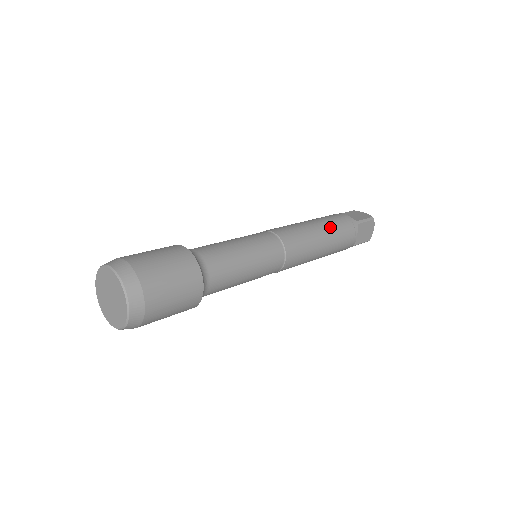
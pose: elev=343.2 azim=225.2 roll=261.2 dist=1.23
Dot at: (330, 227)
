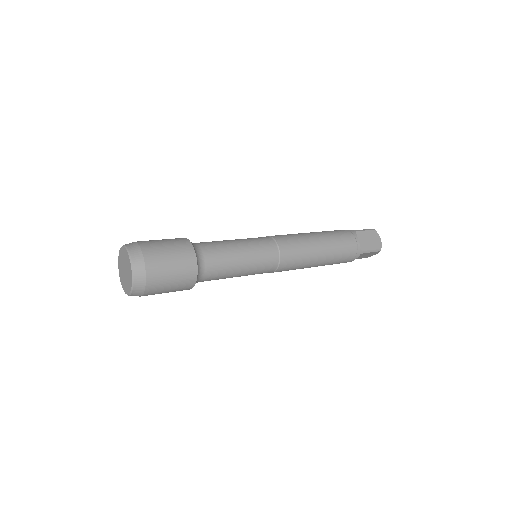
Dot at: (323, 232)
